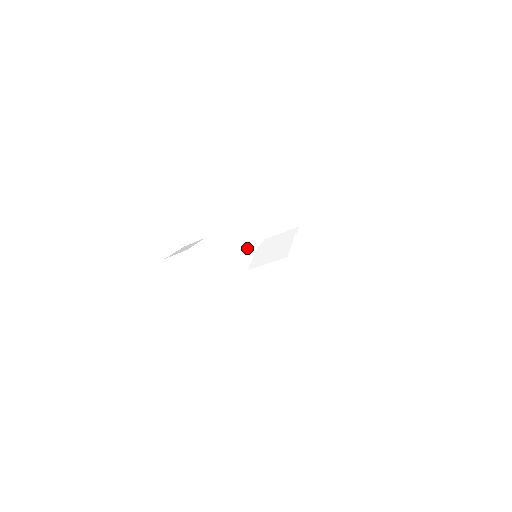
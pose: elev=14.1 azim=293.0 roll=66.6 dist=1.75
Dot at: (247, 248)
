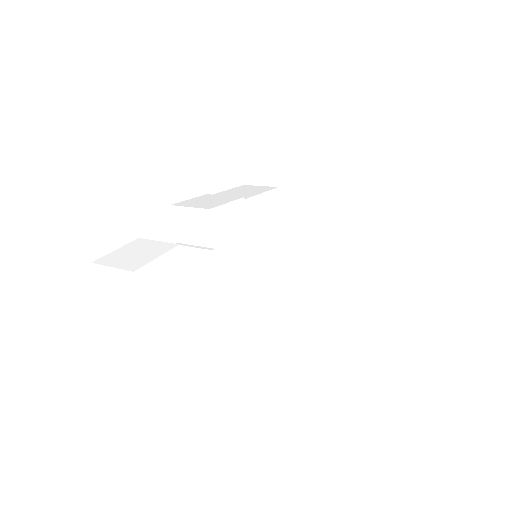
Dot at: (247, 259)
